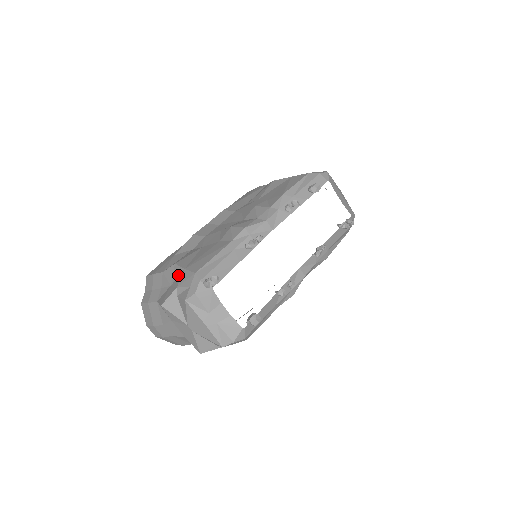
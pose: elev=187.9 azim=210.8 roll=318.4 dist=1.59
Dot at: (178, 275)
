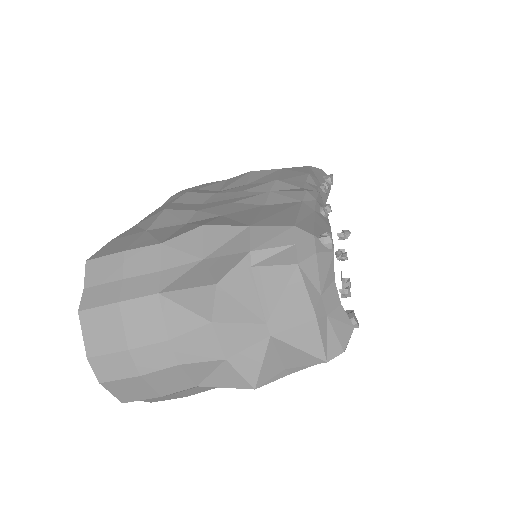
Dot at: (228, 238)
